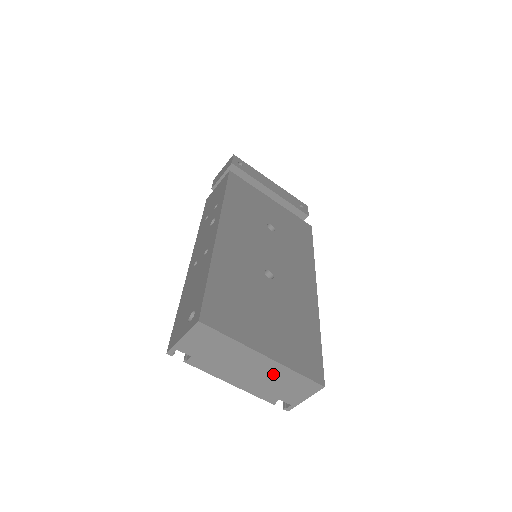
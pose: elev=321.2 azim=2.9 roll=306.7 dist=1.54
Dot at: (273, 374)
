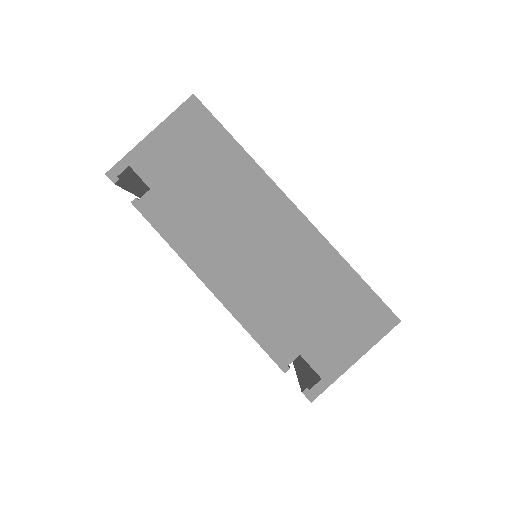
Dot at: (301, 265)
